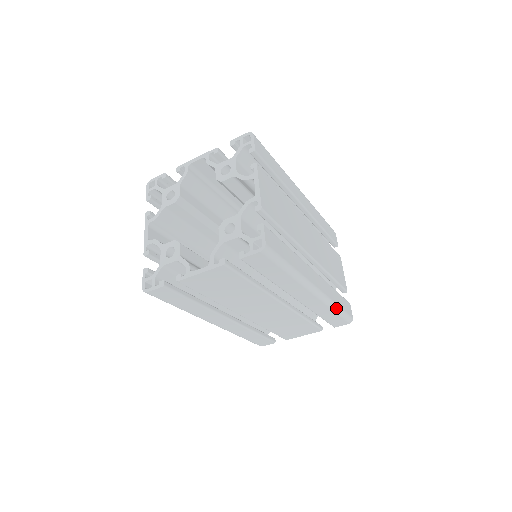
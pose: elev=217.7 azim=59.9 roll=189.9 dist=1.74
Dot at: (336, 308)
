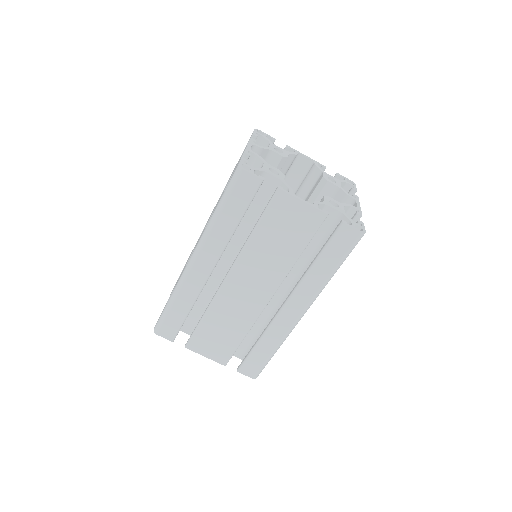
Dot at: (277, 349)
